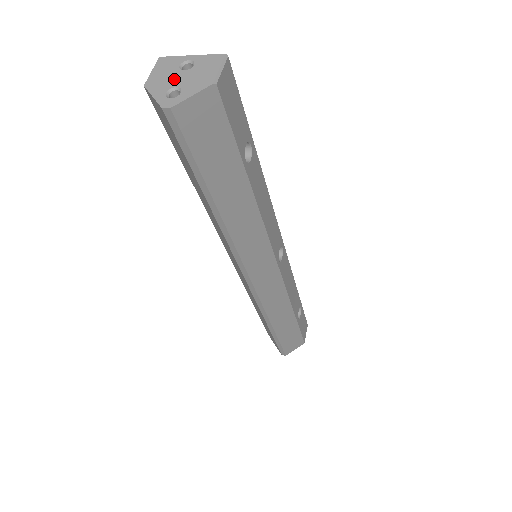
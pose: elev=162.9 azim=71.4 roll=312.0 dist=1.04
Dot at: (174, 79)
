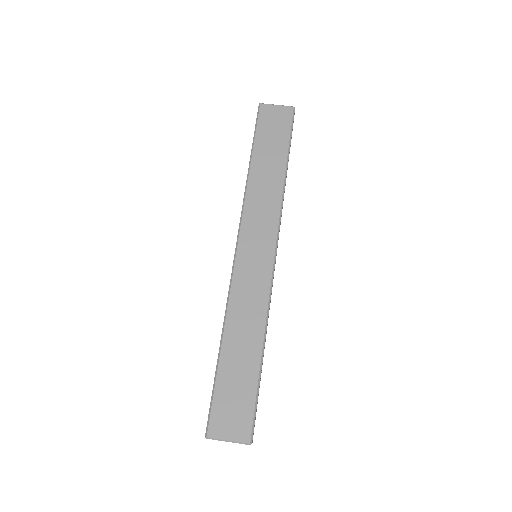
Dot at: occluded
